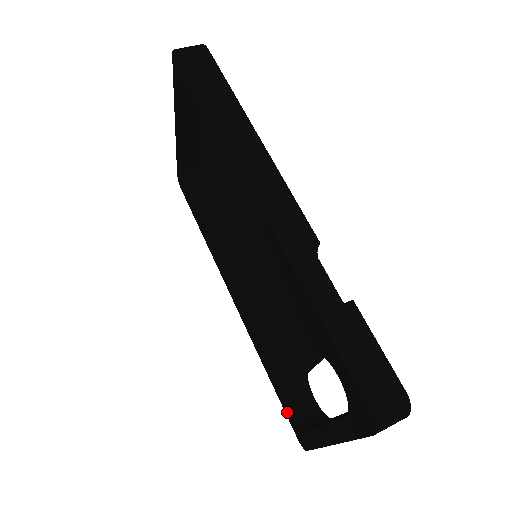
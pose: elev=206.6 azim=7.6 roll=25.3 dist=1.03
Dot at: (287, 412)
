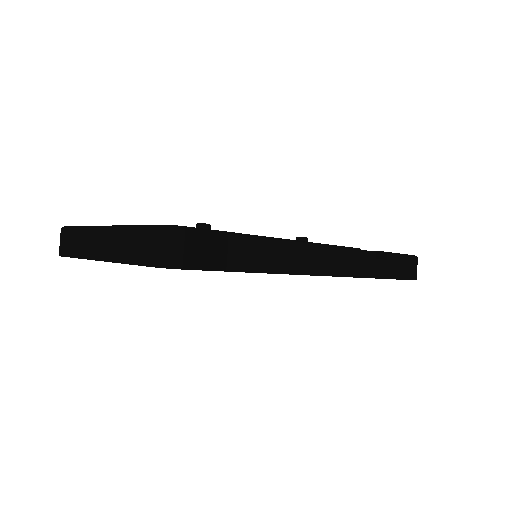
Dot at: occluded
